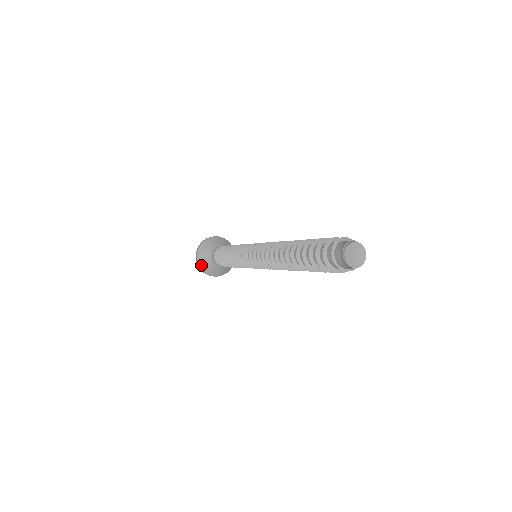
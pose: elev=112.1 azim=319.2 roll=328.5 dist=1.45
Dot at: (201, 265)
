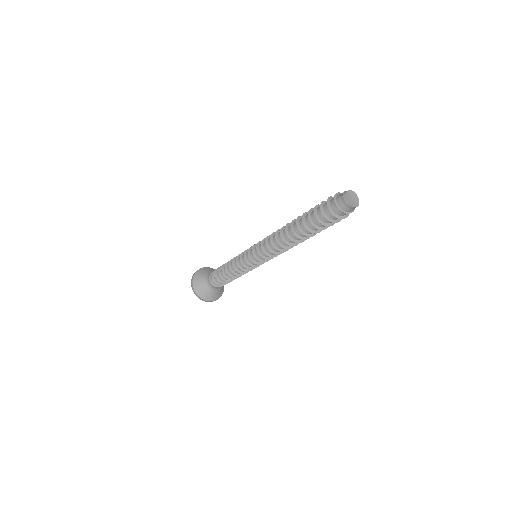
Dot at: (201, 295)
